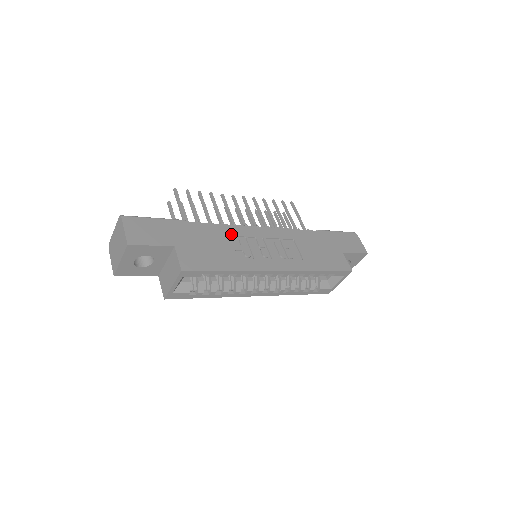
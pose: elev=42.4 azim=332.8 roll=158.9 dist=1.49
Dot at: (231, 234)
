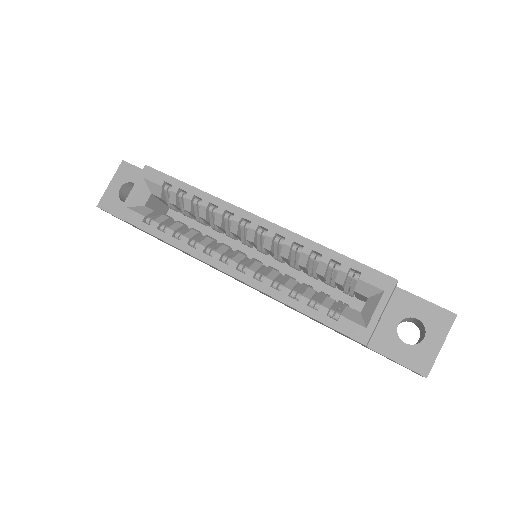
Dot at: occluded
